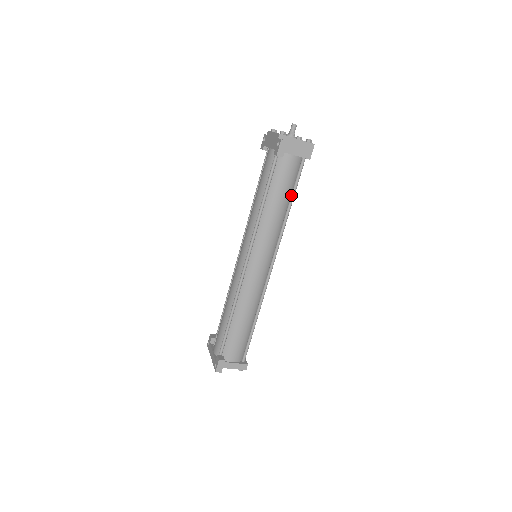
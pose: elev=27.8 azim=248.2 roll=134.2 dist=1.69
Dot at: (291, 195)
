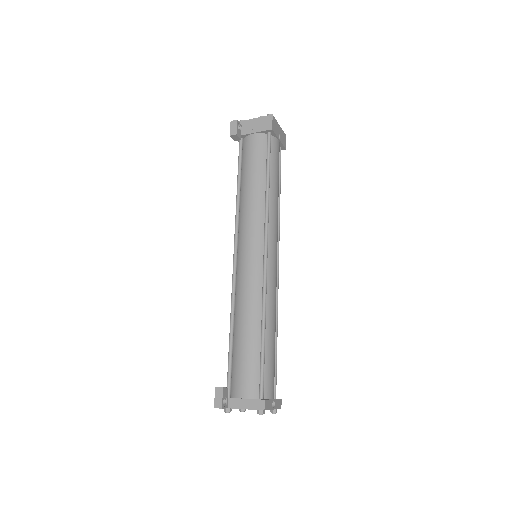
Dot at: (266, 171)
